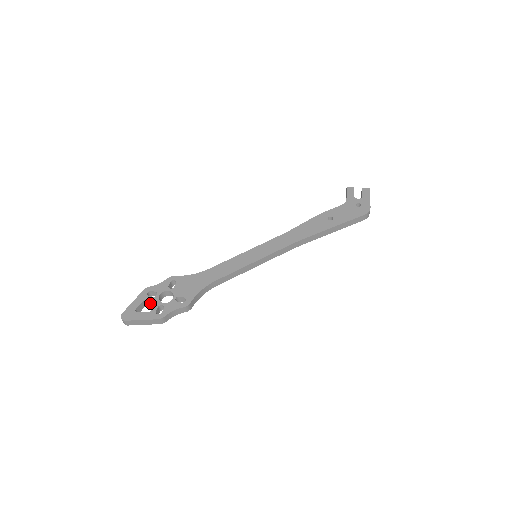
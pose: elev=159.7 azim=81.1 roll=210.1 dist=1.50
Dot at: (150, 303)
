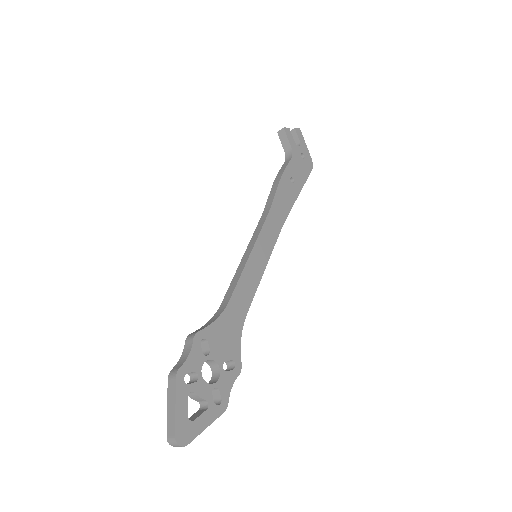
Dot at: (199, 395)
